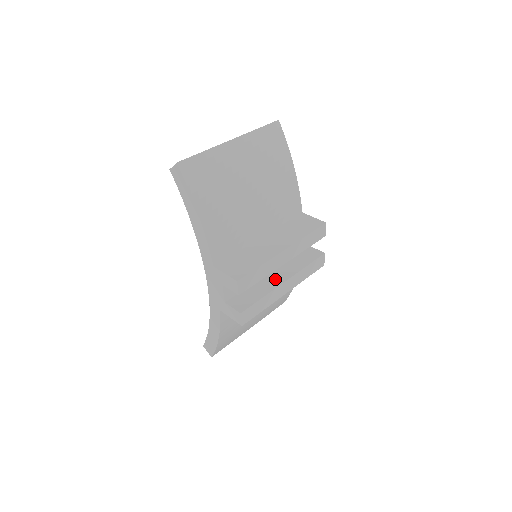
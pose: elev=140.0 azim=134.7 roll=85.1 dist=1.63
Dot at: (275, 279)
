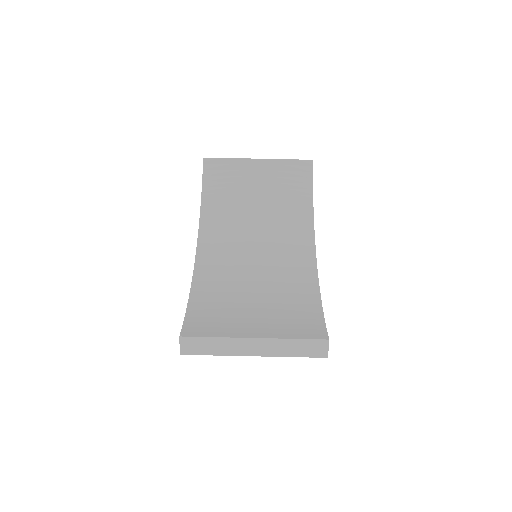
Dot at: occluded
